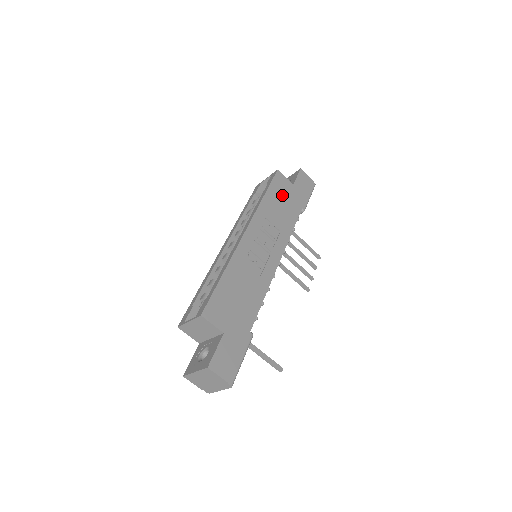
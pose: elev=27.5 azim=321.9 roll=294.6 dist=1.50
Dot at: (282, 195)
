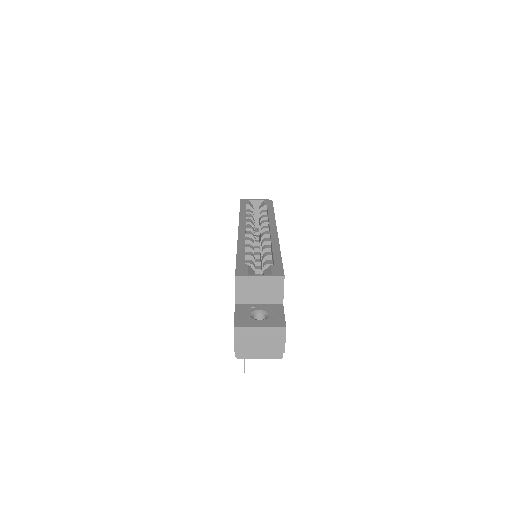
Dot at: occluded
